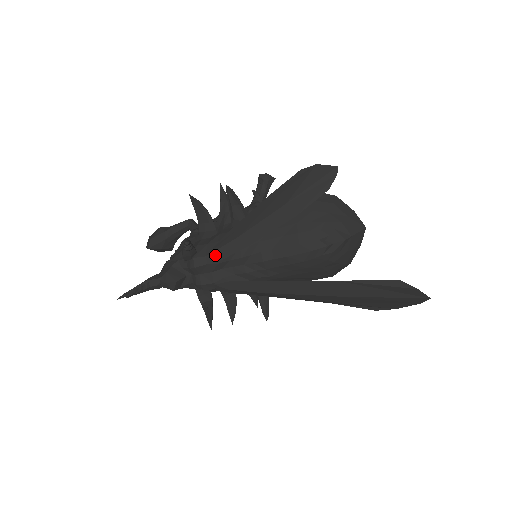
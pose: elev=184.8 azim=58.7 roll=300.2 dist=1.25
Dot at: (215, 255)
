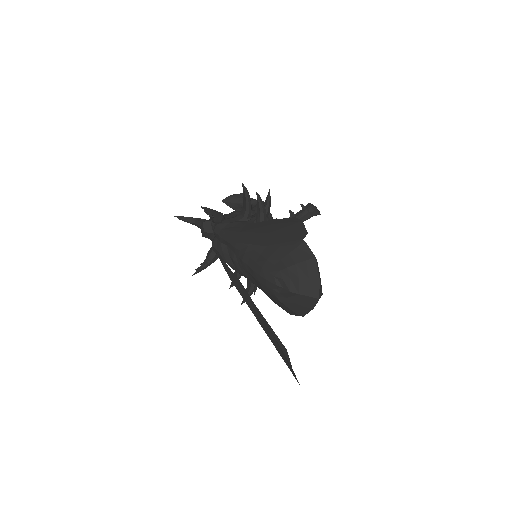
Dot at: (224, 233)
